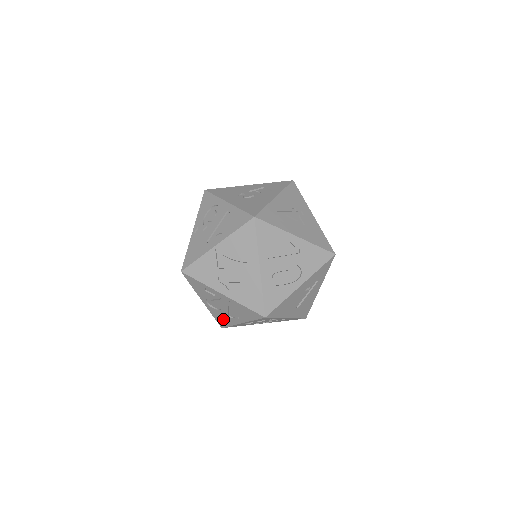
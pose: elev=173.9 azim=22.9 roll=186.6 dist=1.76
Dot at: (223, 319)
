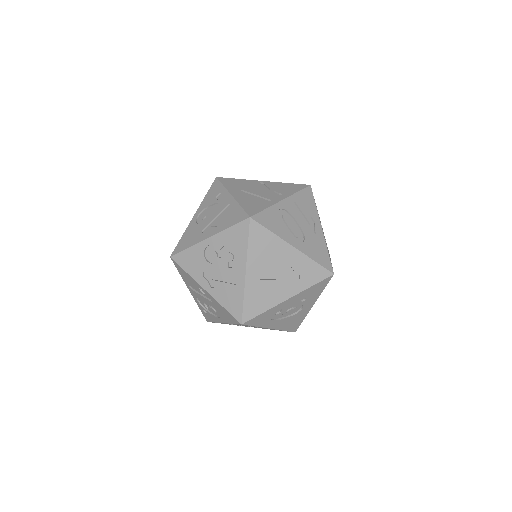
Dot at: (190, 238)
